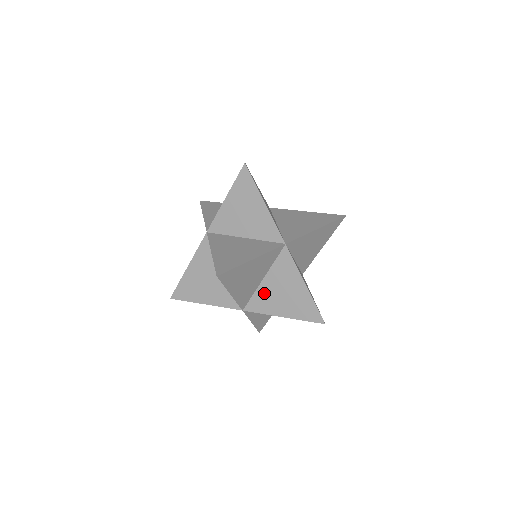
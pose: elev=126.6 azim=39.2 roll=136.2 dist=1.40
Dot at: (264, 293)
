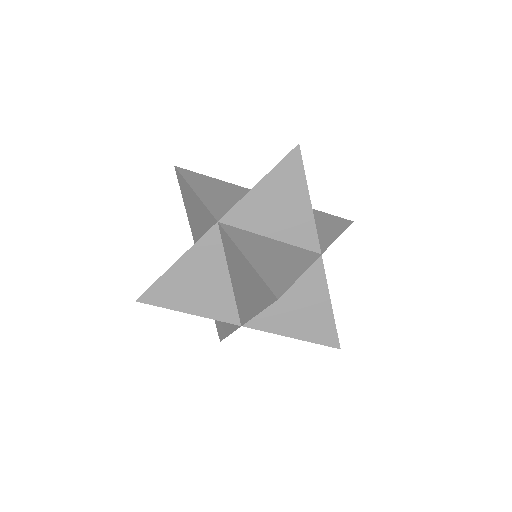
Dot at: (277, 308)
